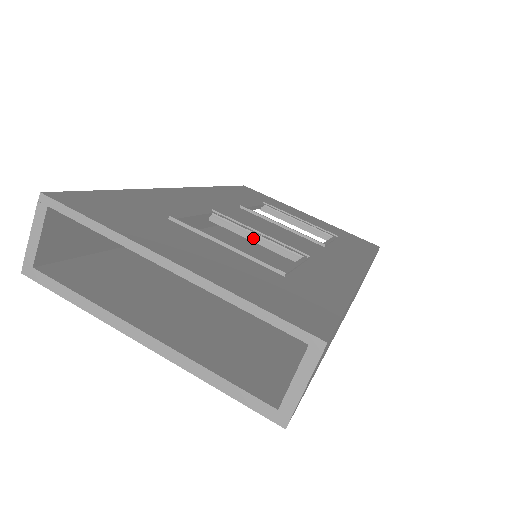
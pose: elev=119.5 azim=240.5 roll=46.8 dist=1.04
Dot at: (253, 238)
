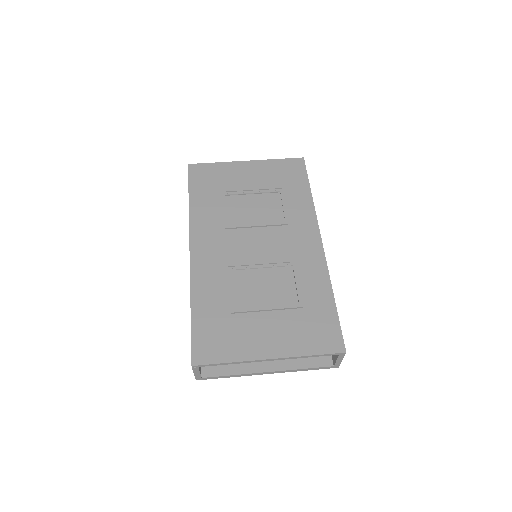
Dot at: (259, 267)
